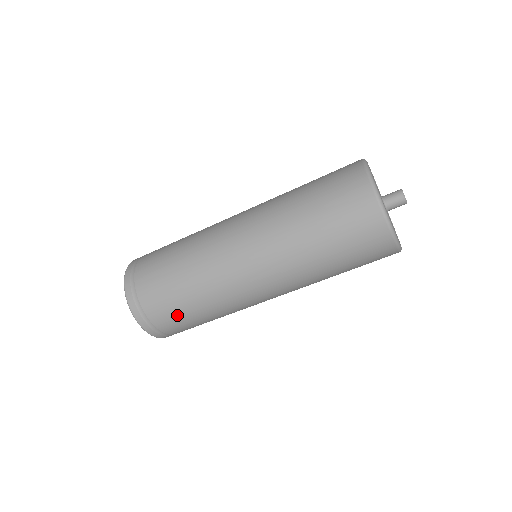
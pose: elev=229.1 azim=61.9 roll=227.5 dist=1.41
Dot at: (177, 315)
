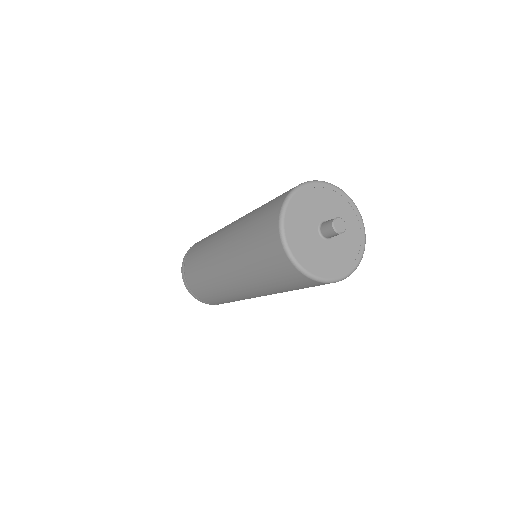
Dot at: occluded
